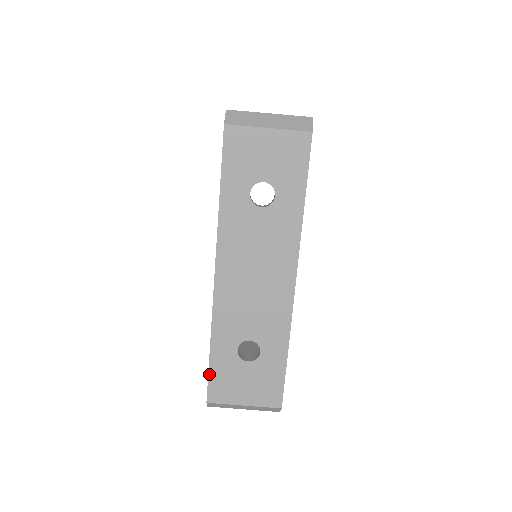
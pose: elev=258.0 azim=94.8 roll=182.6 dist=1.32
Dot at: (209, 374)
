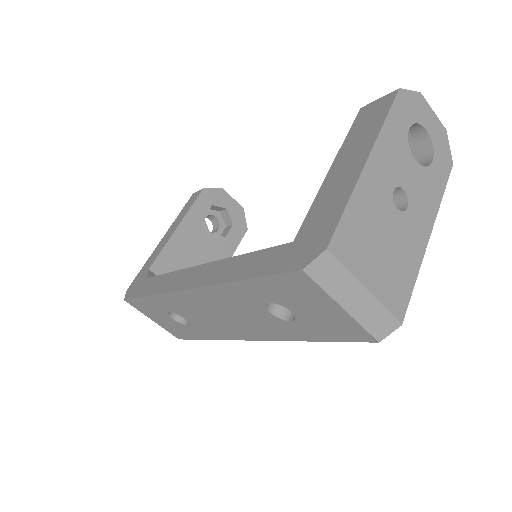
Dot at: (137, 298)
